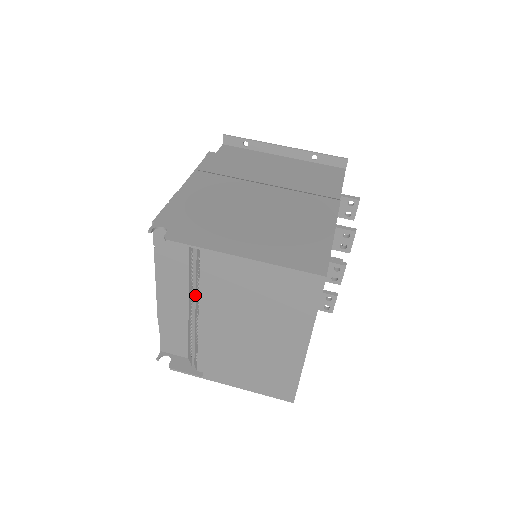
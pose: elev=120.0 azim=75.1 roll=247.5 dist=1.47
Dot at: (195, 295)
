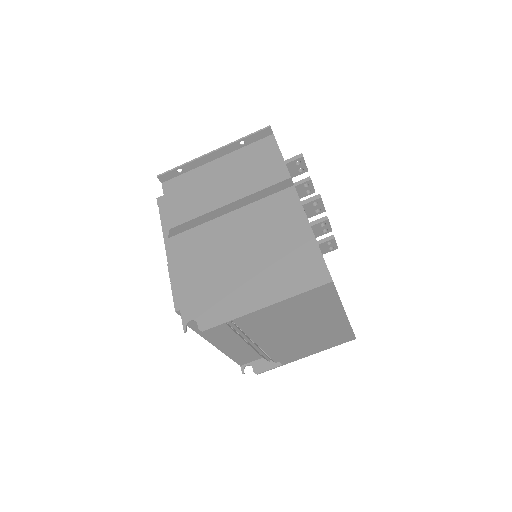
Dot at: (243, 335)
